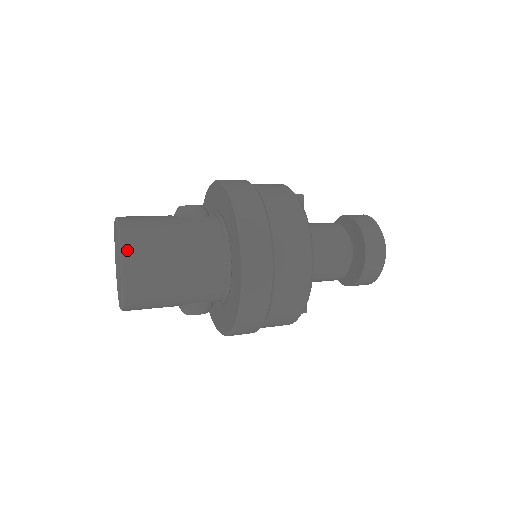
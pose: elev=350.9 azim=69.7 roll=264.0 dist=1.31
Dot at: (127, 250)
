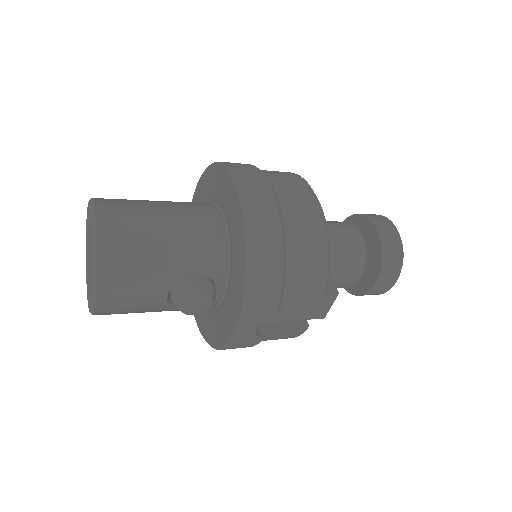
Dot at: (100, 201)
